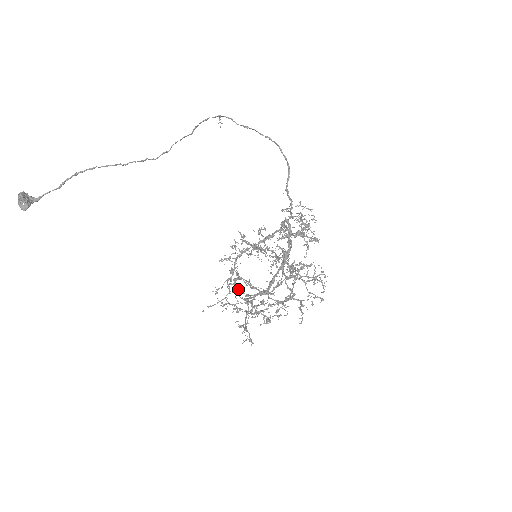
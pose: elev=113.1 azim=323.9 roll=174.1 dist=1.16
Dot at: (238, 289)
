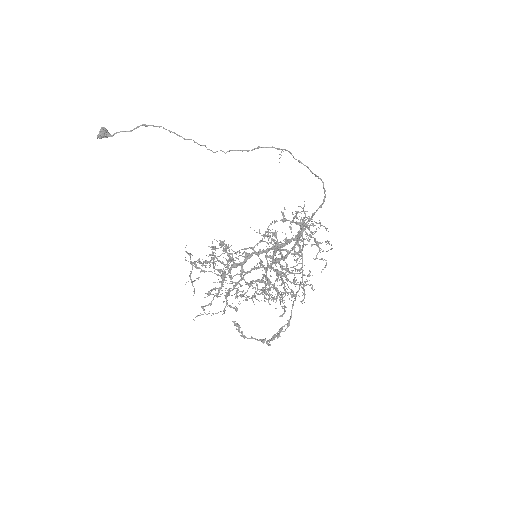
Dot at: (238, 325)
